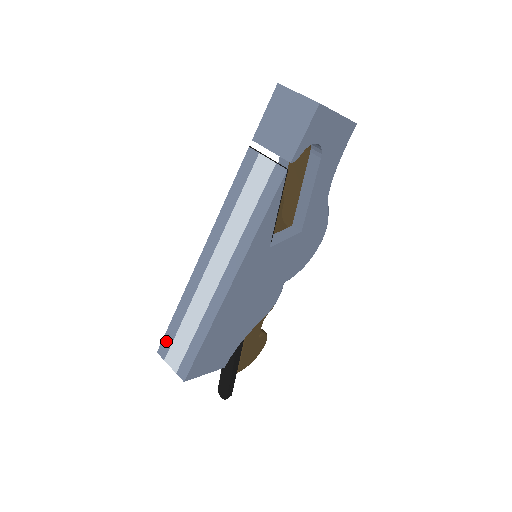
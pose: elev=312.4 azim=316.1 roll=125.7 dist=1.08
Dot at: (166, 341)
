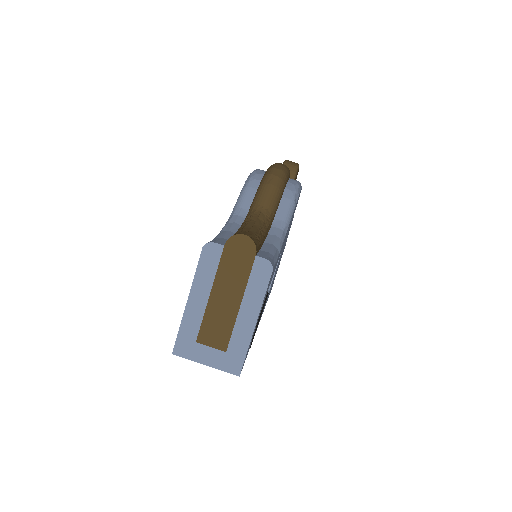
Dot at: occluded
